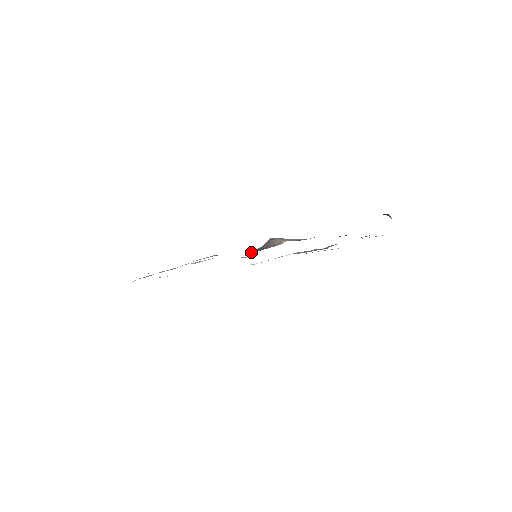
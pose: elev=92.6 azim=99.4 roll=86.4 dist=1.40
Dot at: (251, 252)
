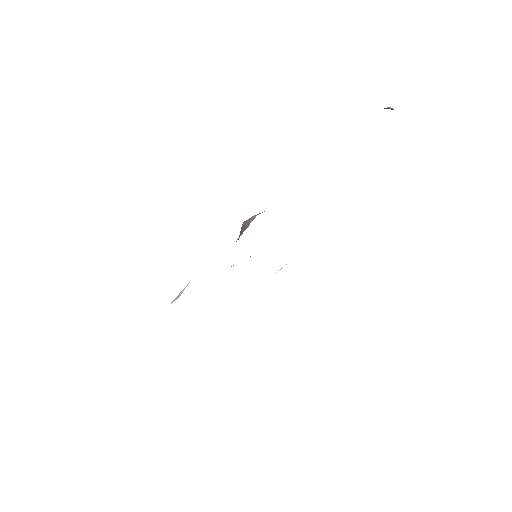
Dot at: occluded
